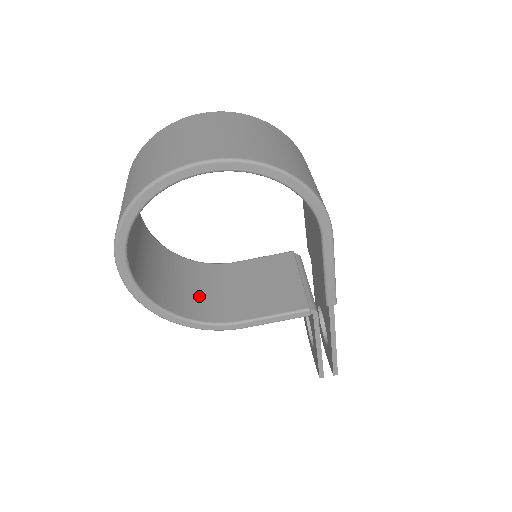
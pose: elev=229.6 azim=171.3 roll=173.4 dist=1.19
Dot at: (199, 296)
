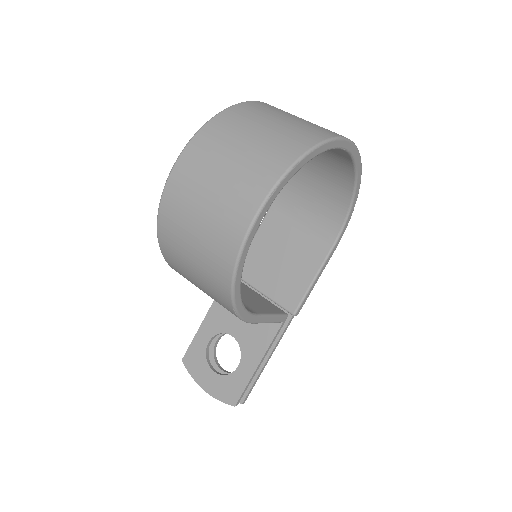
Dot at: occluded
